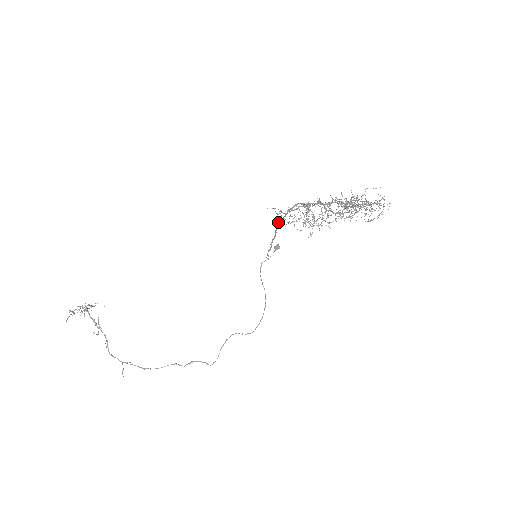
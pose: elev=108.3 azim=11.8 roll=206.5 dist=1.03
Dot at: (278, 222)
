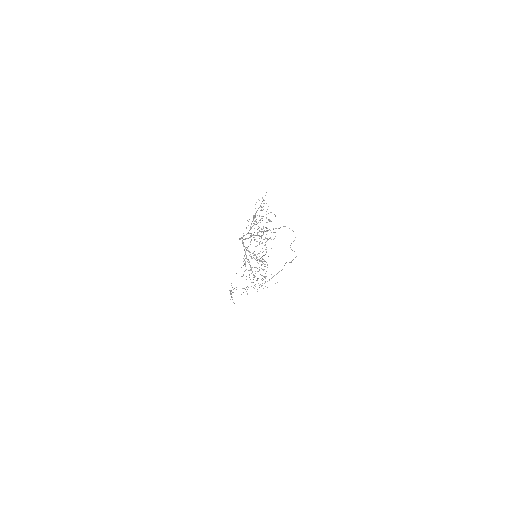
Dot at: occluded
